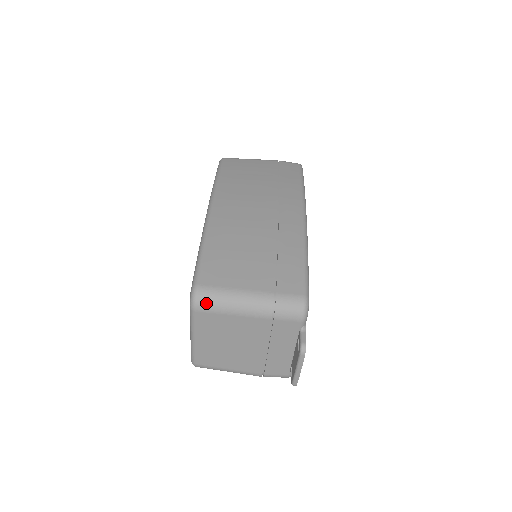
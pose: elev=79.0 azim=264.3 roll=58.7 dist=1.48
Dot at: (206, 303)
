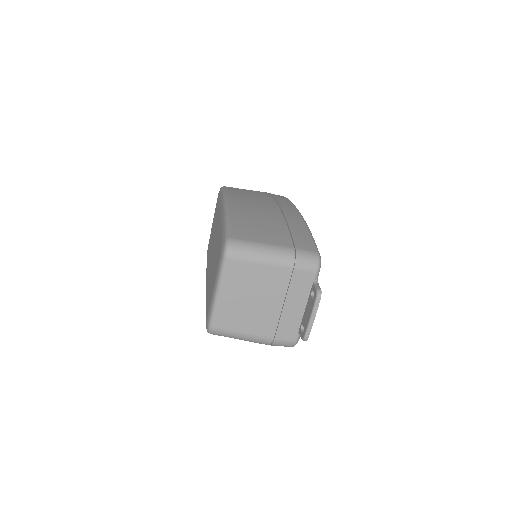
Dot at: (238, 251)
